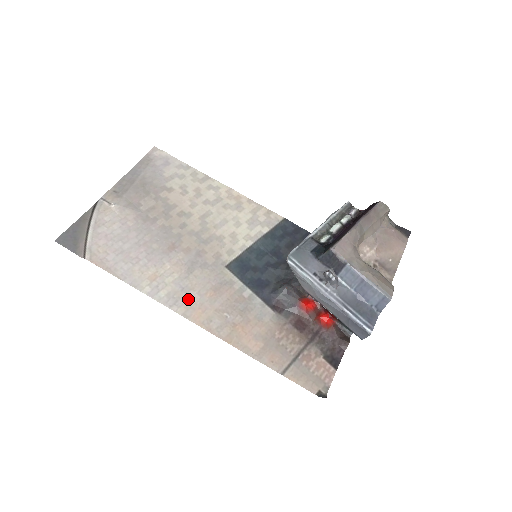
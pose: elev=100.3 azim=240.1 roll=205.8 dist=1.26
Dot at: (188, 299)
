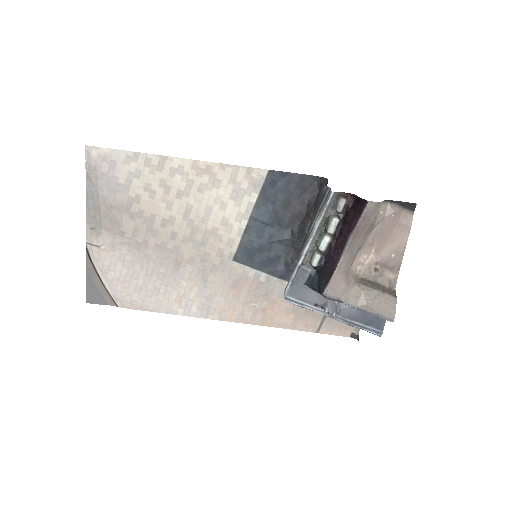
Dot at: (216, 305)
